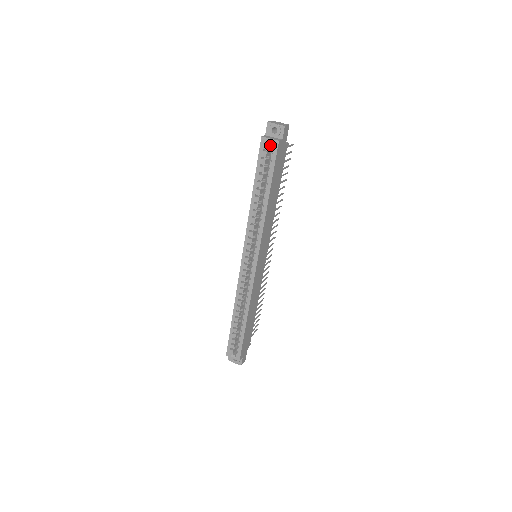
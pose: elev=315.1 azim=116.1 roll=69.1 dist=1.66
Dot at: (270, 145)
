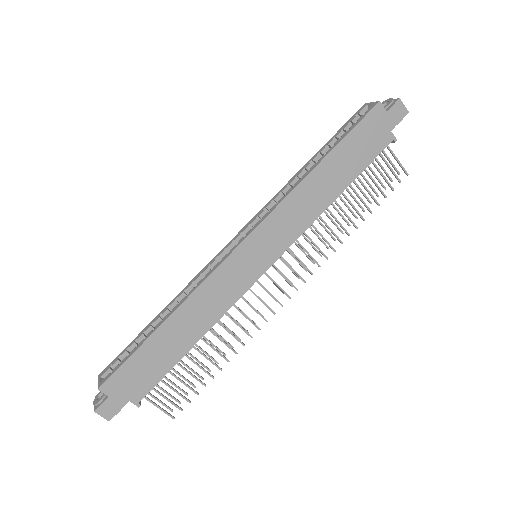
Dot at: occluded
